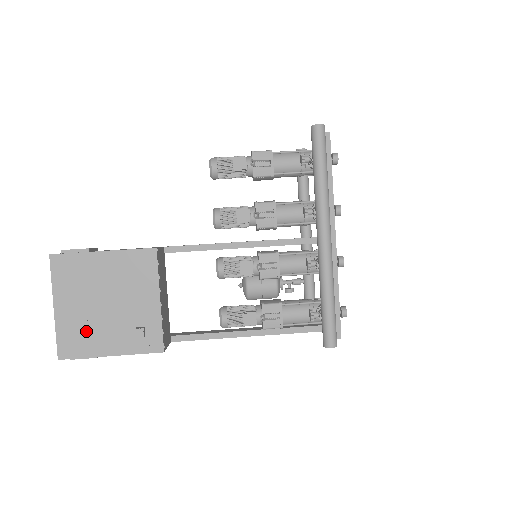
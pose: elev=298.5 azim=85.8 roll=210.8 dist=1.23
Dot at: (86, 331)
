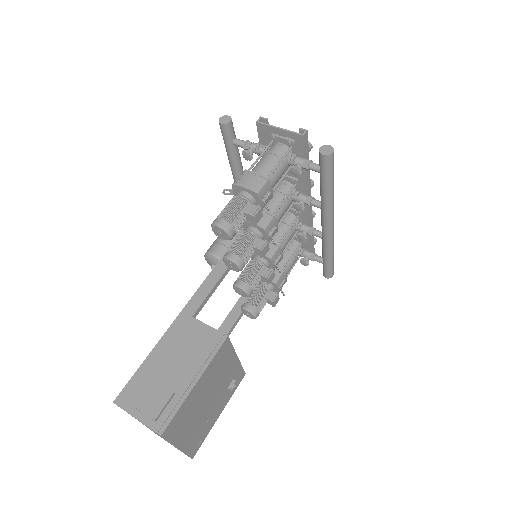
Dot at: (203, 427)
